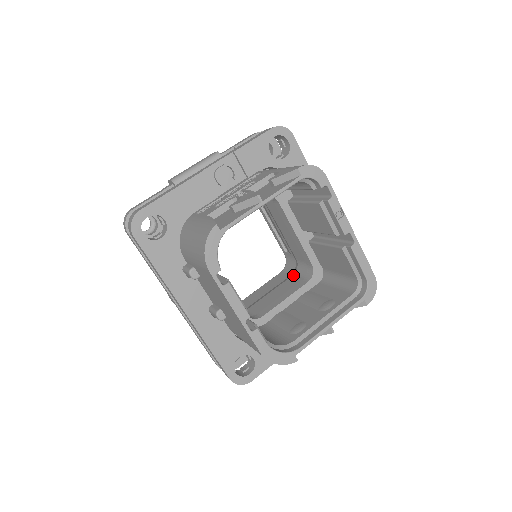
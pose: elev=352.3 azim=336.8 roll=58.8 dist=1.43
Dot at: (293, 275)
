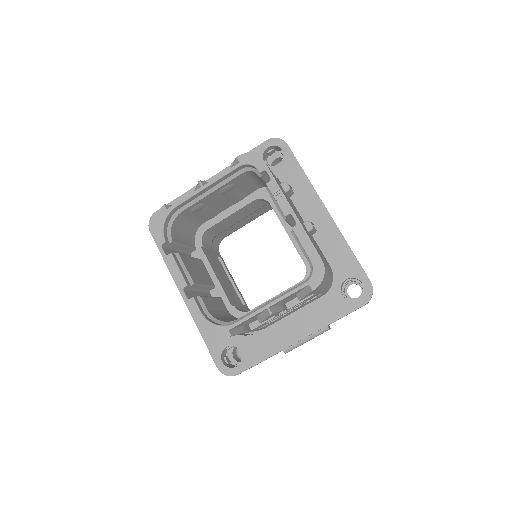
Dot at: occluded
